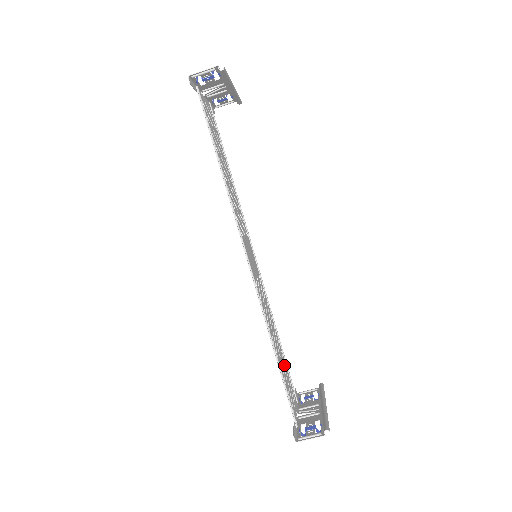
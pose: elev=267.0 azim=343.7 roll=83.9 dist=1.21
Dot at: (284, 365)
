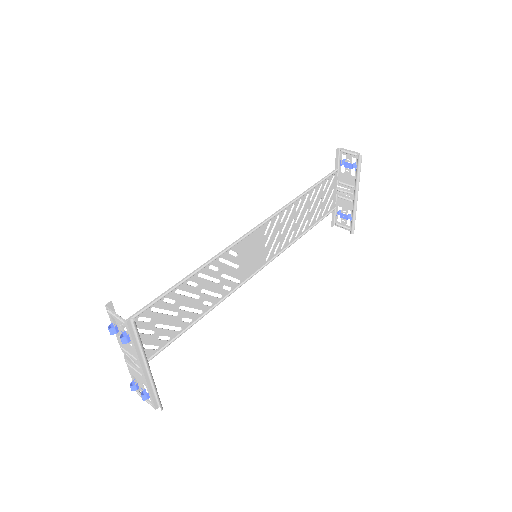
Dot at: occluded
